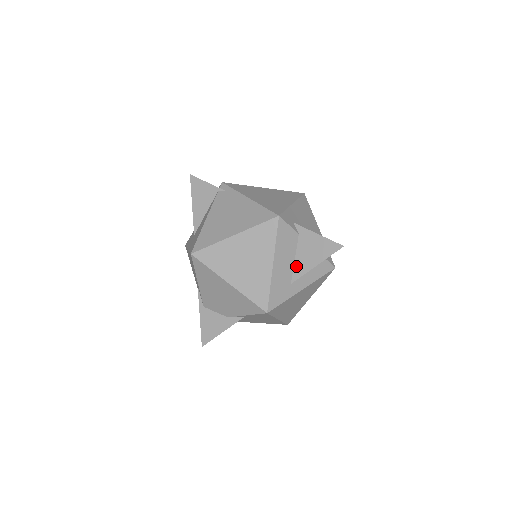
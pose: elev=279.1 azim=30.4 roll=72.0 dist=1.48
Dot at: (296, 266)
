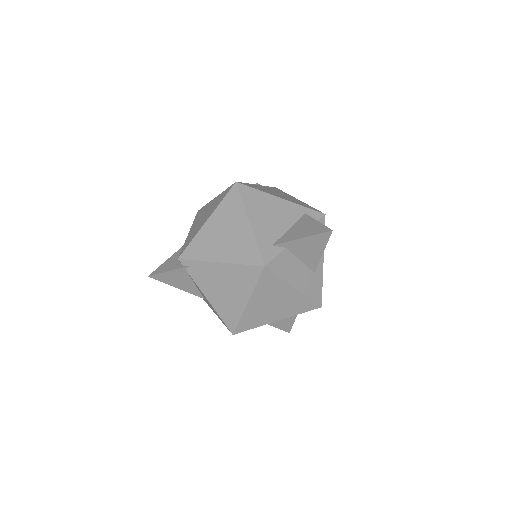
Dot at: (307, 264)
